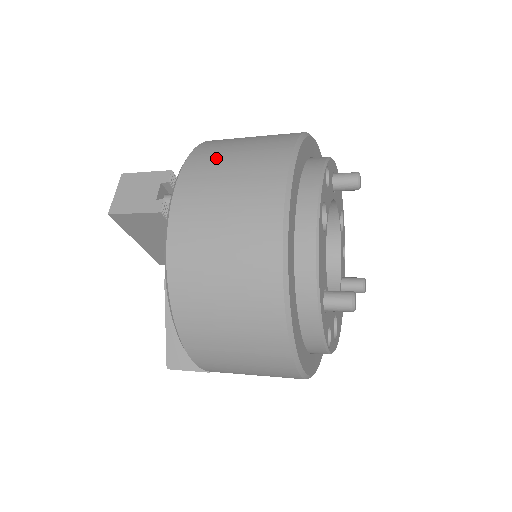
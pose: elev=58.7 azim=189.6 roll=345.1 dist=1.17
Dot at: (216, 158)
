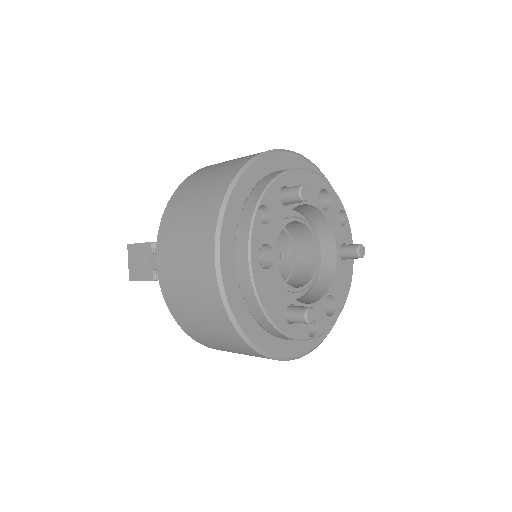
Dot at: (174, 227)
